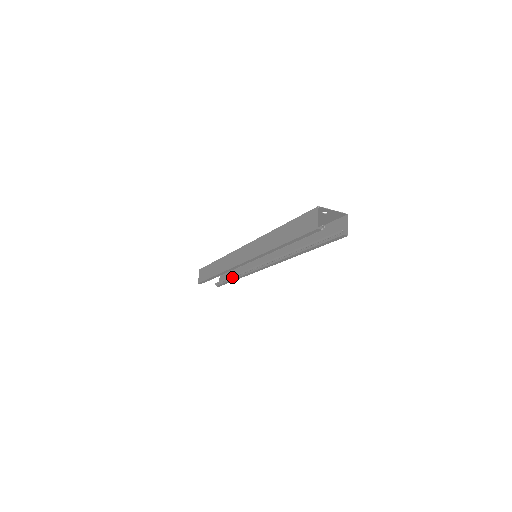
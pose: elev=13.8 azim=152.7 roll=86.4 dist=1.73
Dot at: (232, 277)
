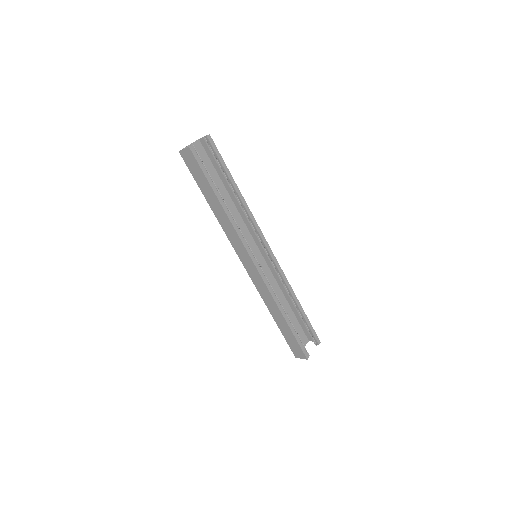
Dot at: (296, 308)
